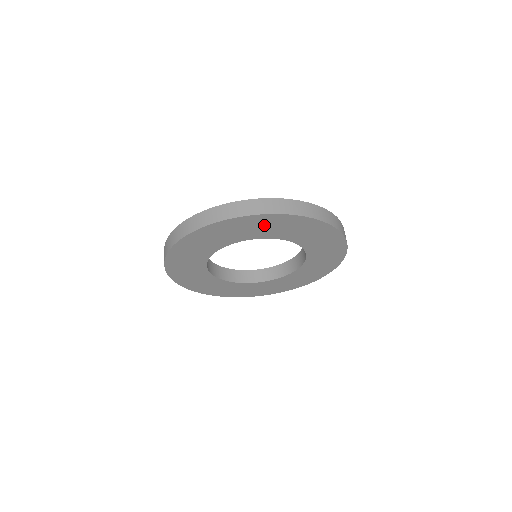
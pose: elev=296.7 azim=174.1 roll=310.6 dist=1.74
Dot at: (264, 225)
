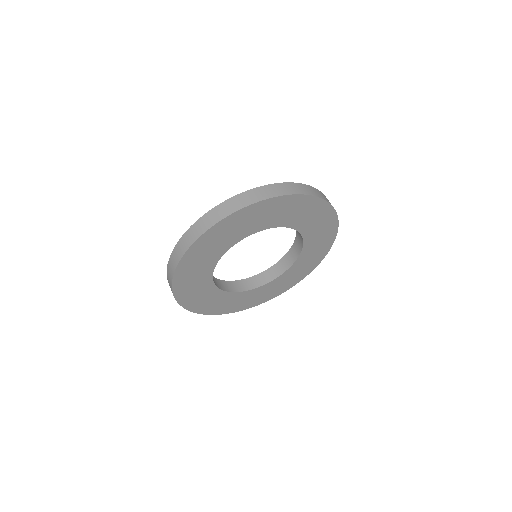
Dot at: (239, 224)
